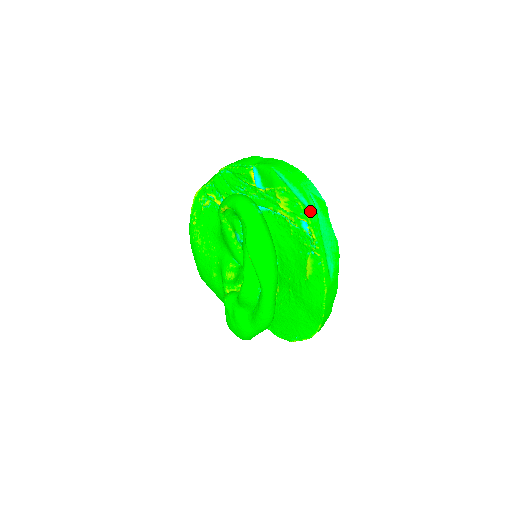
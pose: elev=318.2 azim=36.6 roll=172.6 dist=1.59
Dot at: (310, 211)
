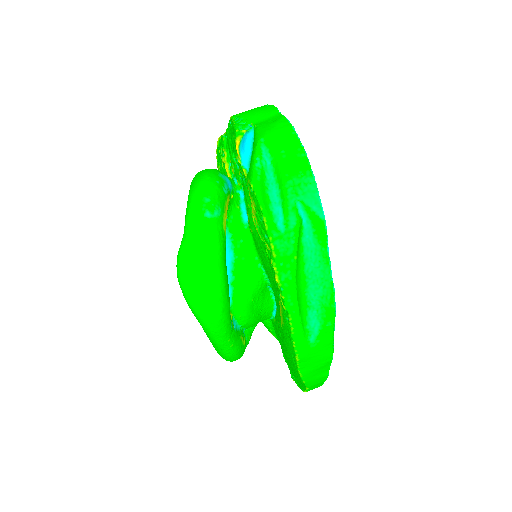
Dot at: (281, 235)
